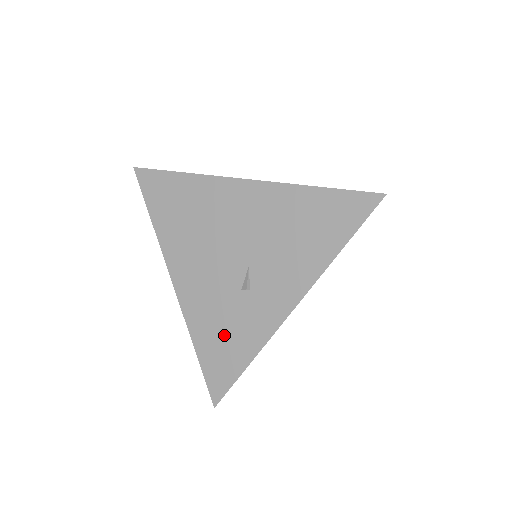
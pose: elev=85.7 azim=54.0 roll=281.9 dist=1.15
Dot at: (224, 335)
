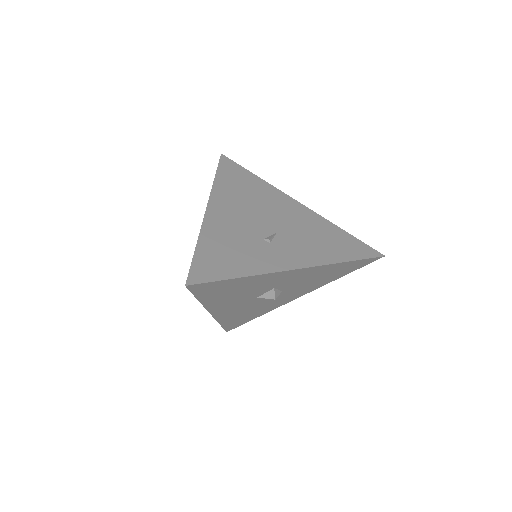
Dot at: (231, 252)
